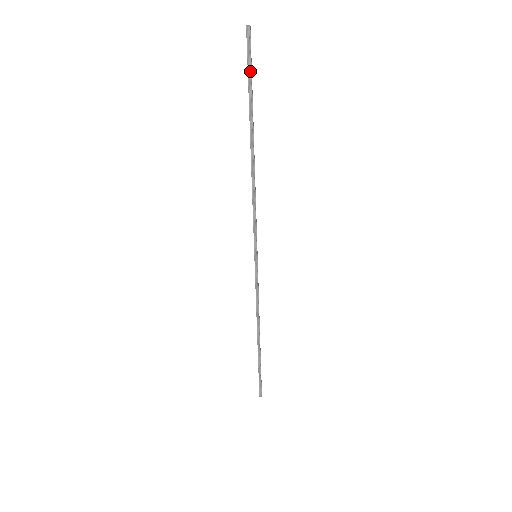
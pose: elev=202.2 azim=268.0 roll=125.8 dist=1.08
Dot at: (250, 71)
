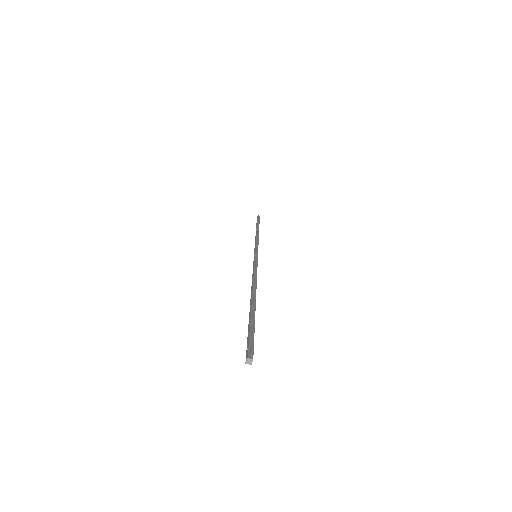
Dot at: (259, 220)
